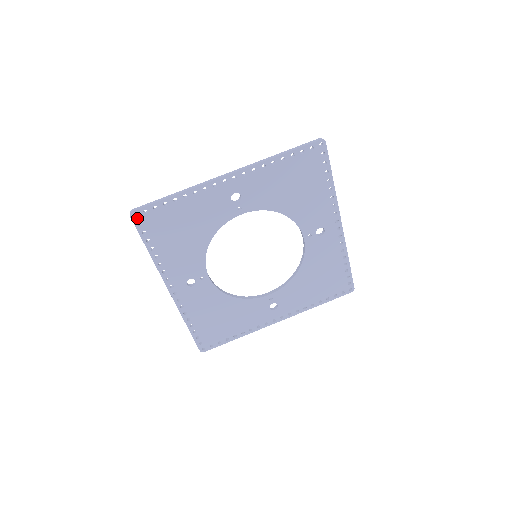
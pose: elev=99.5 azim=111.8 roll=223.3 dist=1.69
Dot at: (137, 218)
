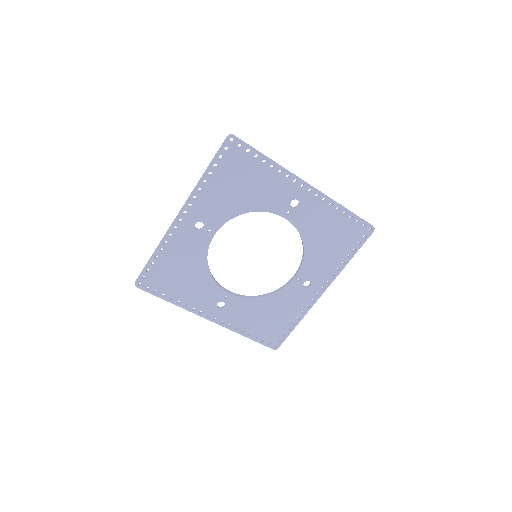
Dot at: (142, 285)
